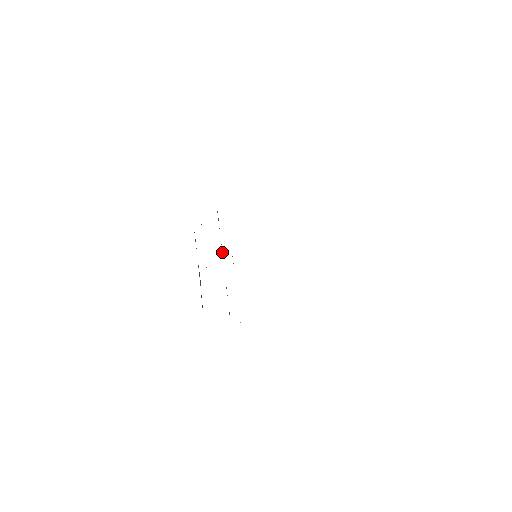
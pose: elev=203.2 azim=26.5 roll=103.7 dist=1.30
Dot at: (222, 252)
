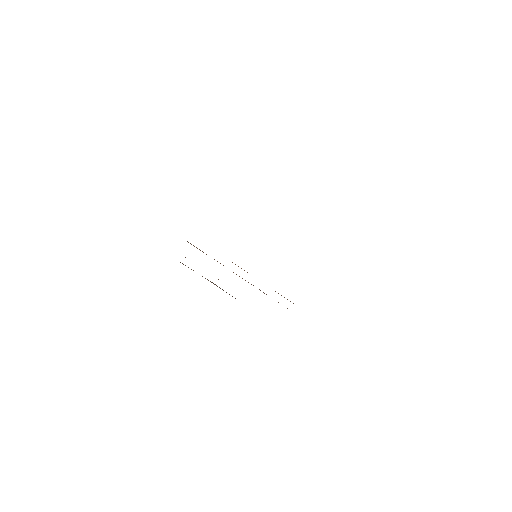
Dot at: occluded
